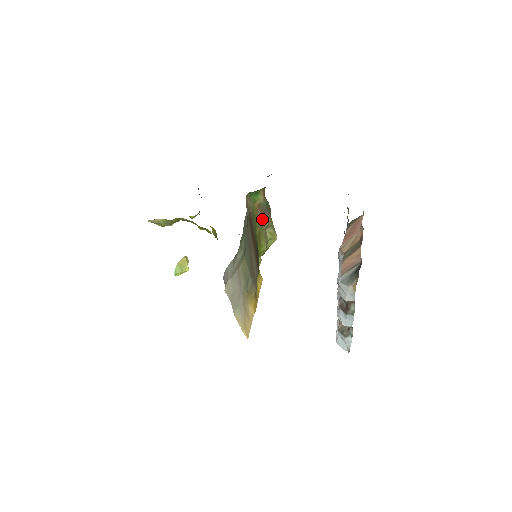
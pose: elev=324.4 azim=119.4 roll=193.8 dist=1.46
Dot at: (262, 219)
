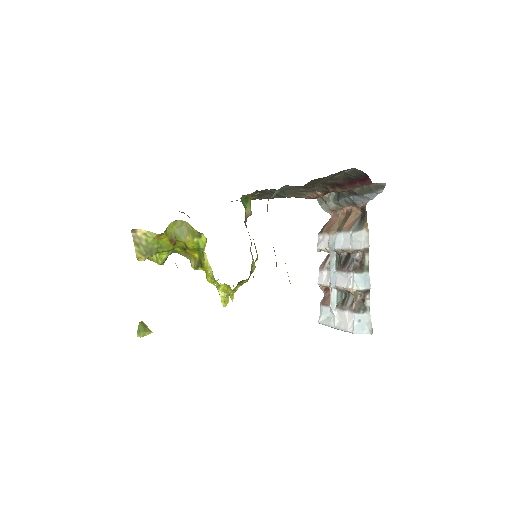
Dot at: occluded
